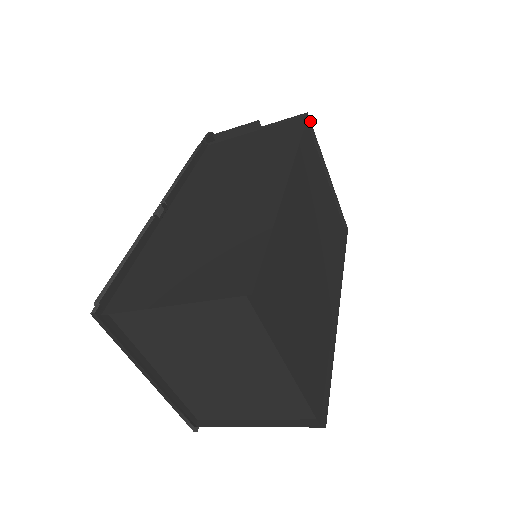
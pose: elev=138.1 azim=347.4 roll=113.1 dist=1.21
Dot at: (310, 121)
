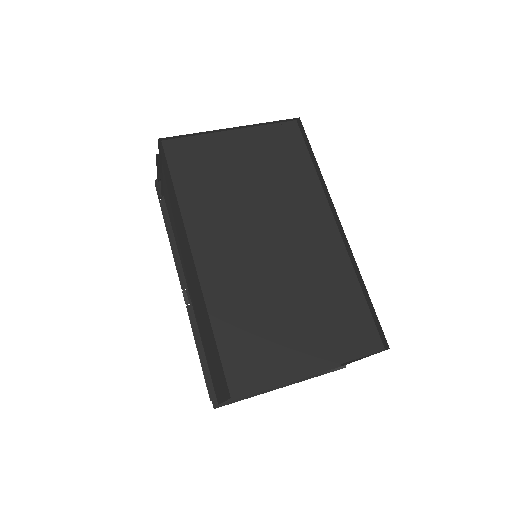
Dot at: (167, 138)
